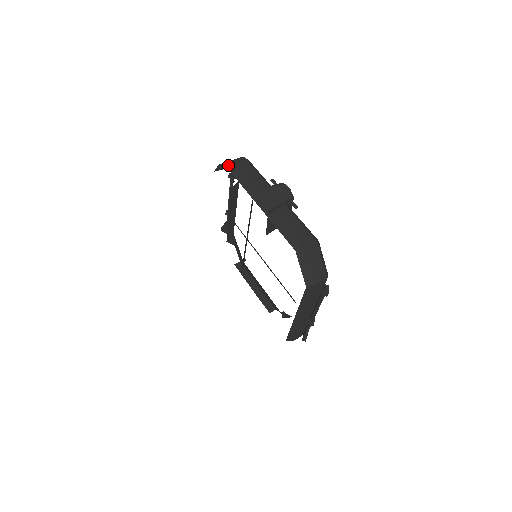
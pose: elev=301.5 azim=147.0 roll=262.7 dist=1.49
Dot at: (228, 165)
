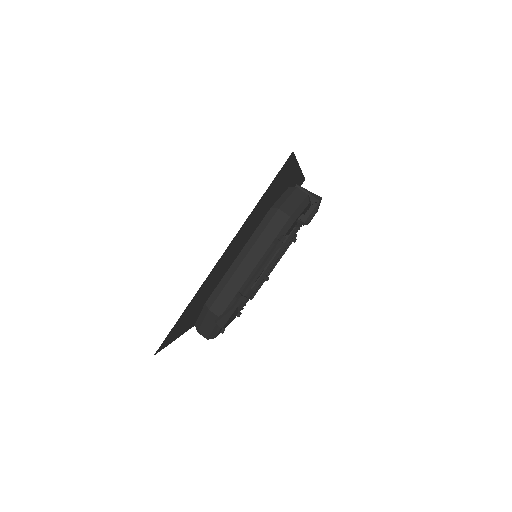
Dot at: occluded
